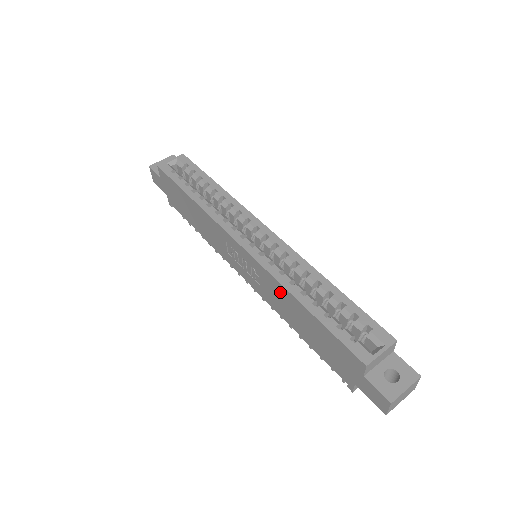
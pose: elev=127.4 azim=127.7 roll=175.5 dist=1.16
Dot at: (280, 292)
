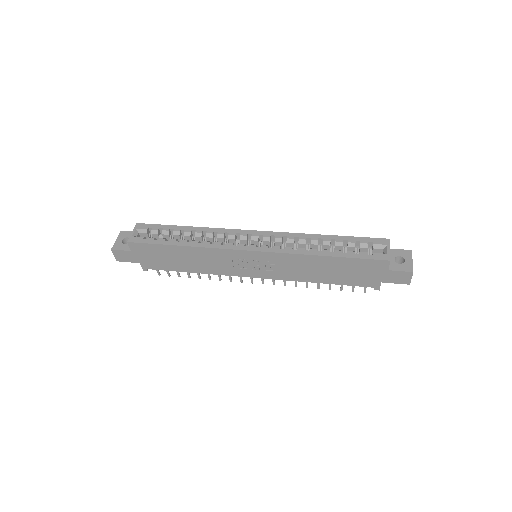
Dot at: (301, 261)
